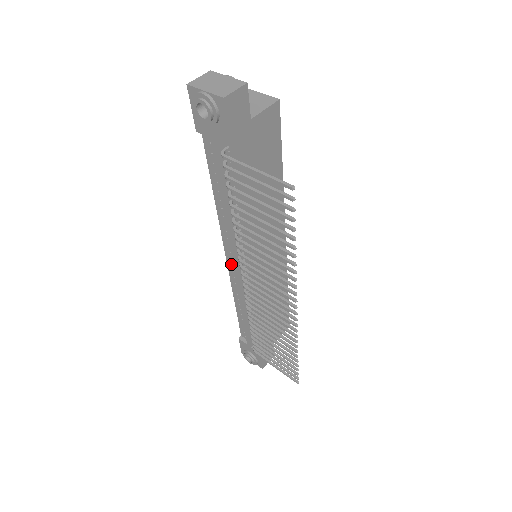
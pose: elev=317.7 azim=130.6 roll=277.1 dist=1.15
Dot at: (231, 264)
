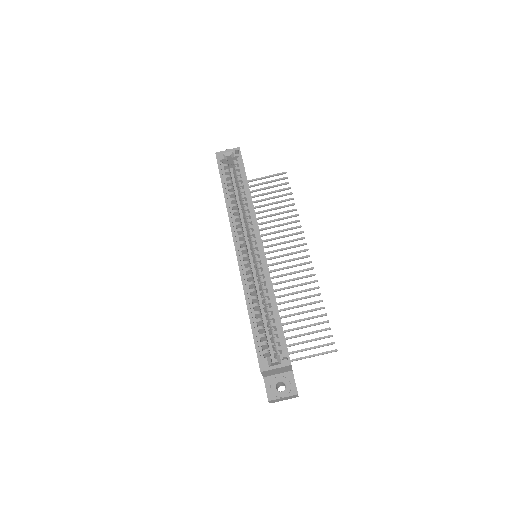
Dot at: occluded
